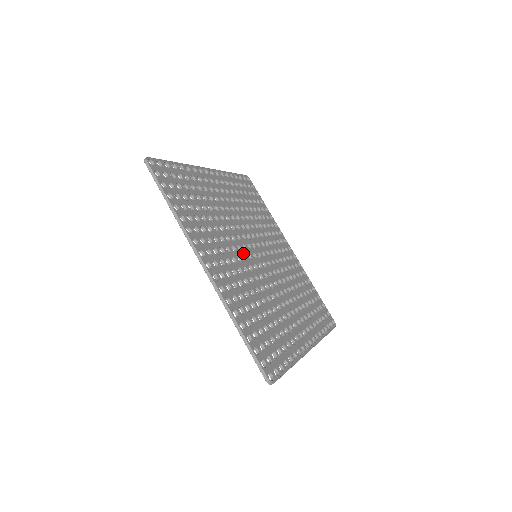
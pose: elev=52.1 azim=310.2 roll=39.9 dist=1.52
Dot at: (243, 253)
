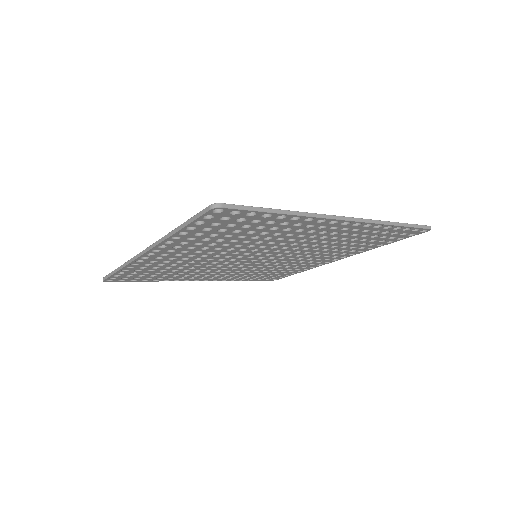
Dot at: occluded
